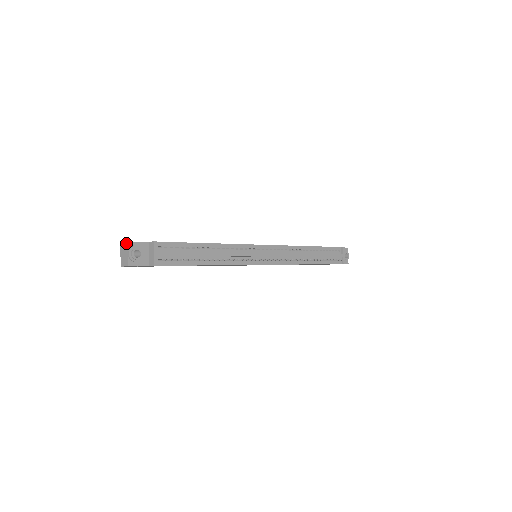
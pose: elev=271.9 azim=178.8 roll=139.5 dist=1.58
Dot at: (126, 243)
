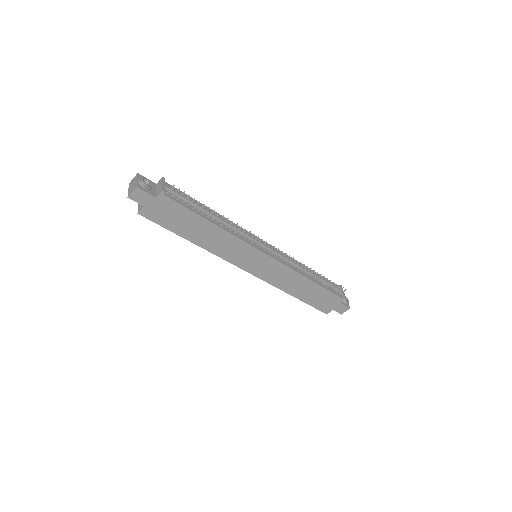
Dot at: (136, 175)
